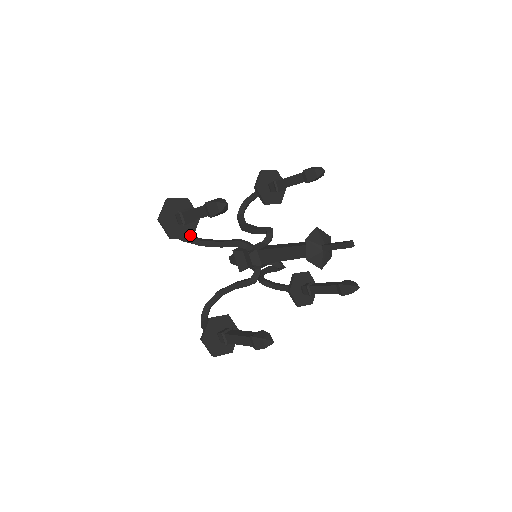
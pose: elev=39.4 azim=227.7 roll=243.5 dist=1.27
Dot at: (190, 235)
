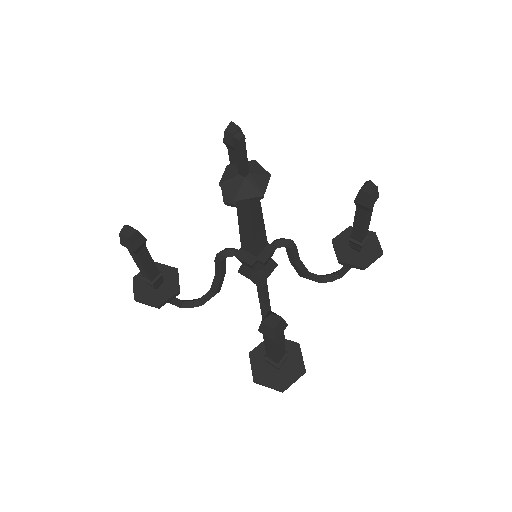
Dot at: (176, 290)
